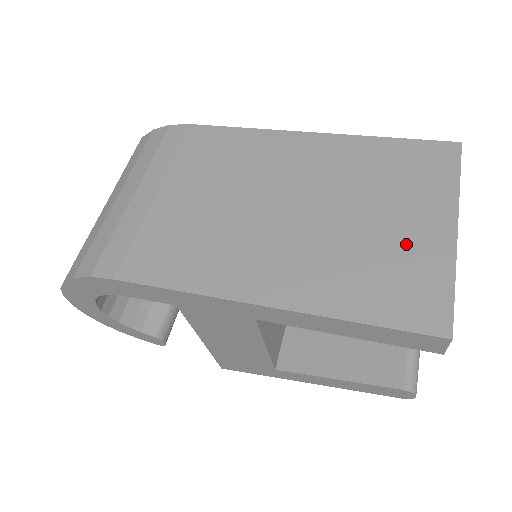
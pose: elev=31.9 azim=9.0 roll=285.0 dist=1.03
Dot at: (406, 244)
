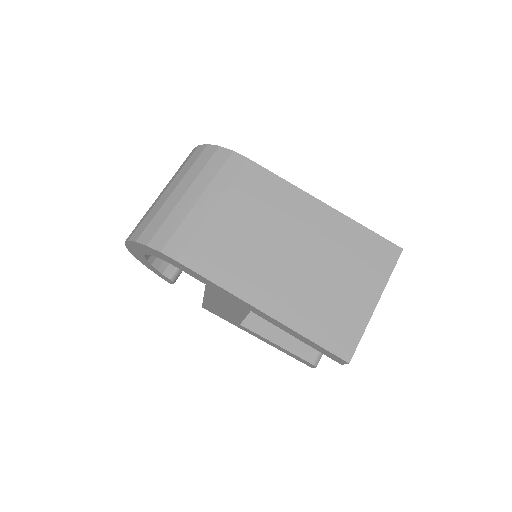
Dot at: (348, 303)
